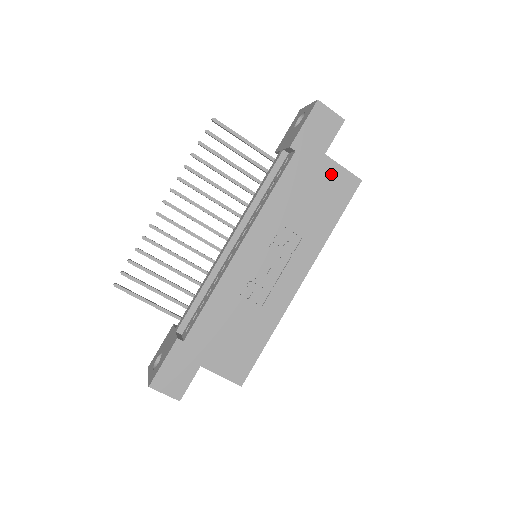
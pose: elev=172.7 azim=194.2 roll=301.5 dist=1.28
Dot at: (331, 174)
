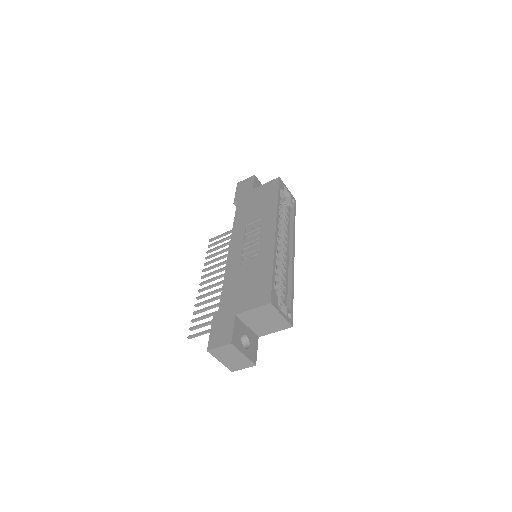
Dot at: (261, 190)
